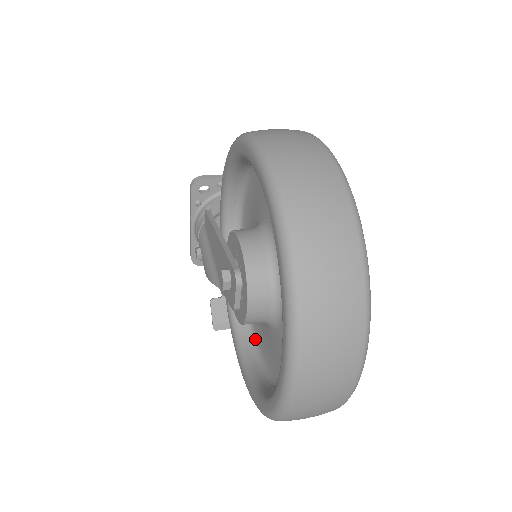
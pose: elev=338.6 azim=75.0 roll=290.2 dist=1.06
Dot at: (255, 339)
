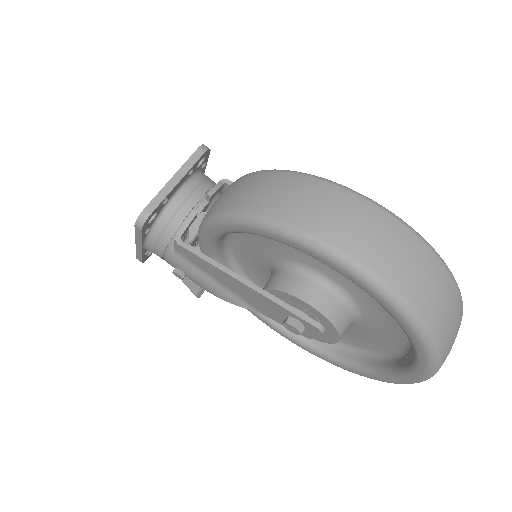
Dot at: occluded
